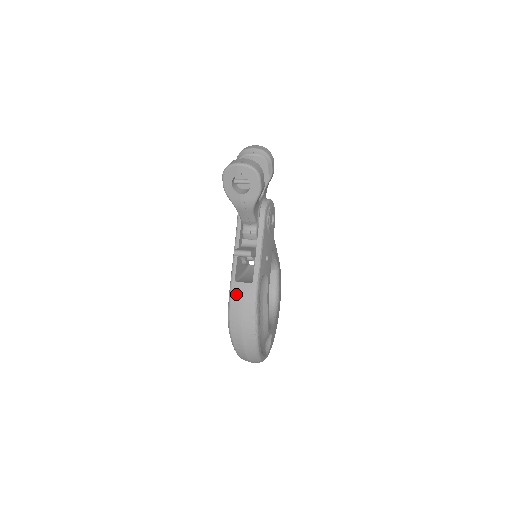
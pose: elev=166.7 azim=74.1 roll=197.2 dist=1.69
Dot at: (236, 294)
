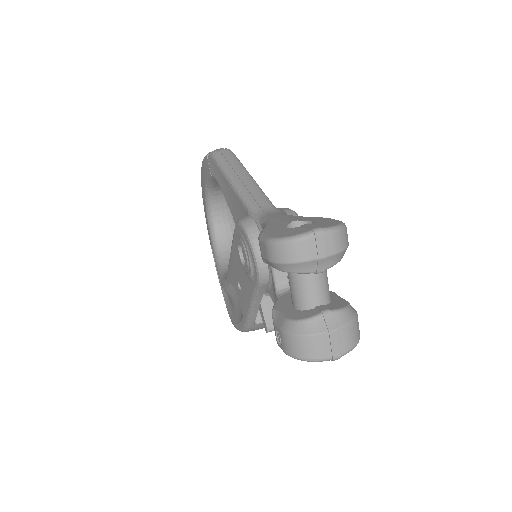
Dot at: (256, 328)
